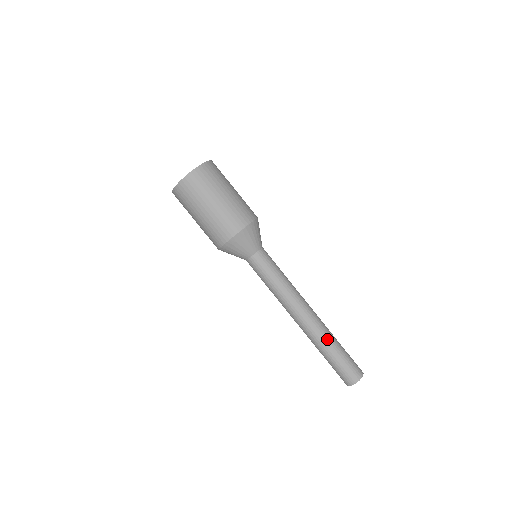
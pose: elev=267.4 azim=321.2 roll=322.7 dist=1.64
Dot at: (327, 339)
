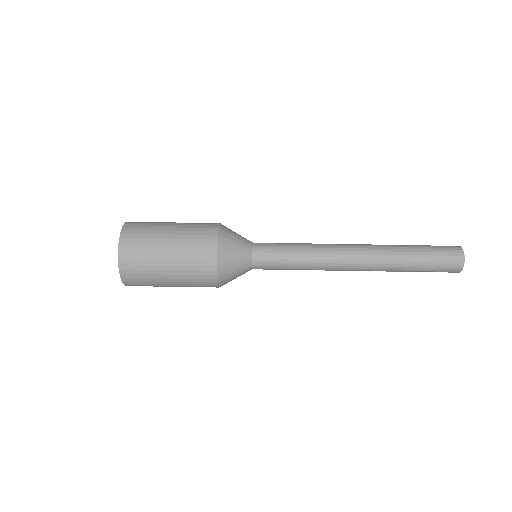
Dot at: (396, 251)
